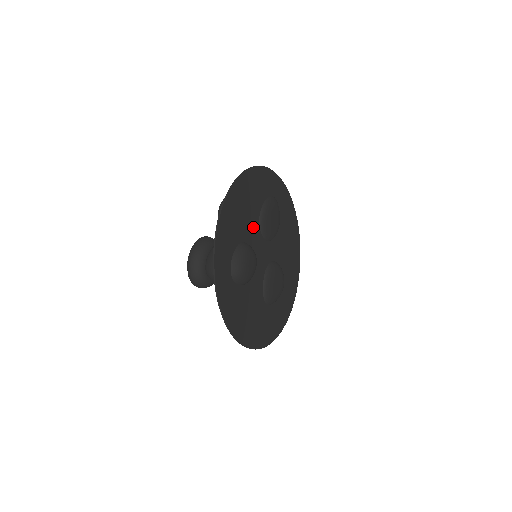
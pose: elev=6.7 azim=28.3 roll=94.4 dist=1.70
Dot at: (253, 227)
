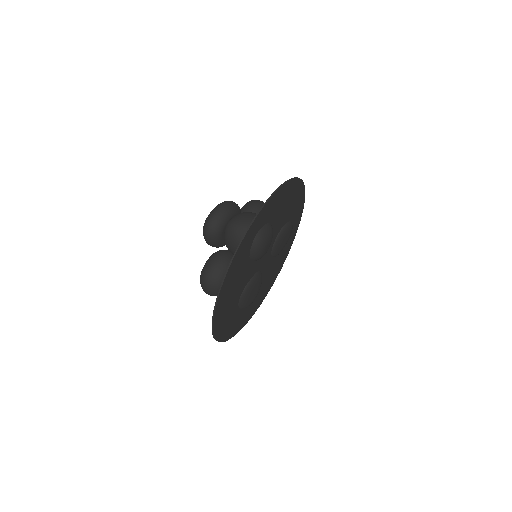
Dot at: (278, 227)
